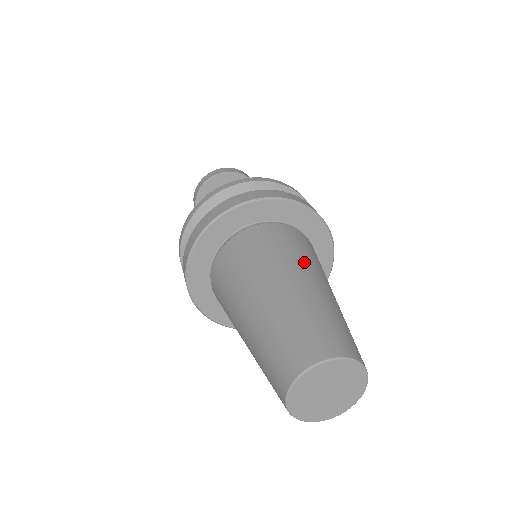
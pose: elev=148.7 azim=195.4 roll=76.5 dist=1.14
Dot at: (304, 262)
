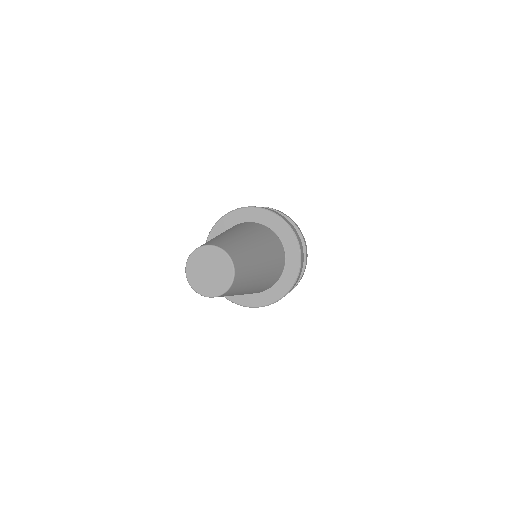
Dot at: occluded
